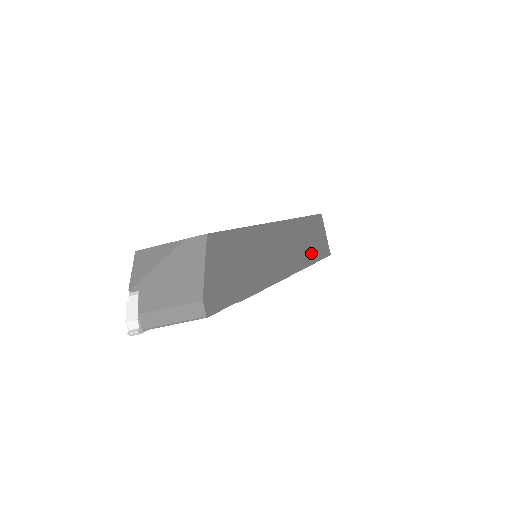
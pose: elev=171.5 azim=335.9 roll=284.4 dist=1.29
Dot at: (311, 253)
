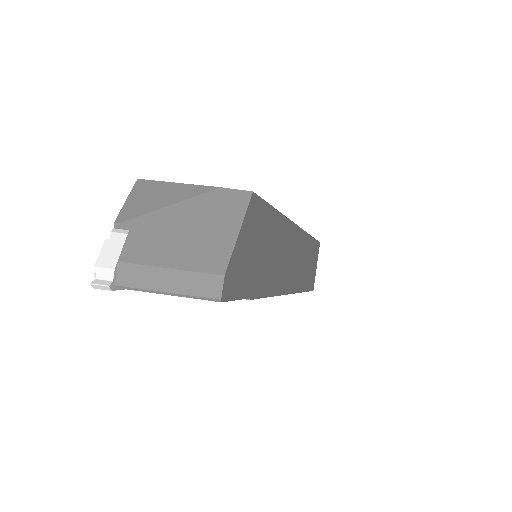
Dot at: (305, 279)
